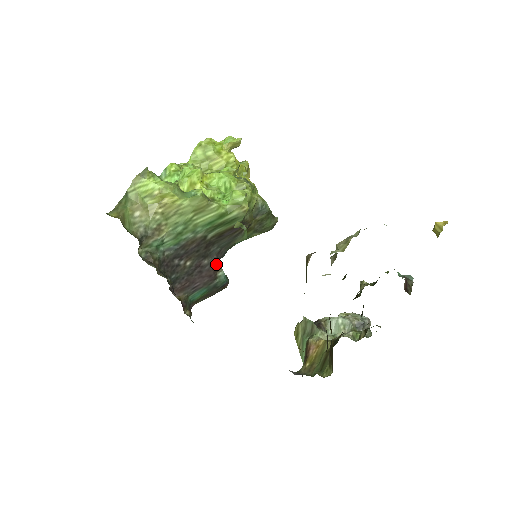
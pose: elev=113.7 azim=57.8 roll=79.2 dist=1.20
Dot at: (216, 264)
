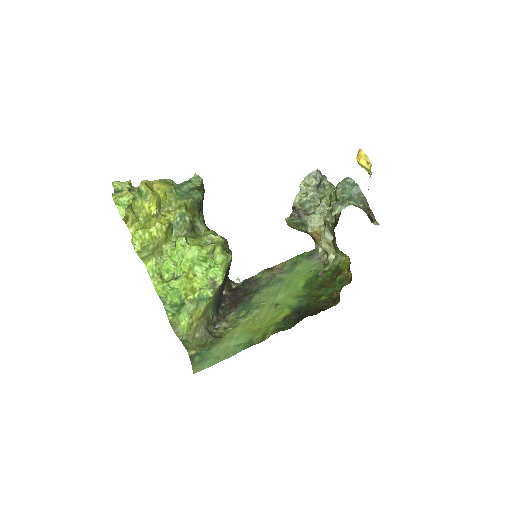
Dot at: occluded
